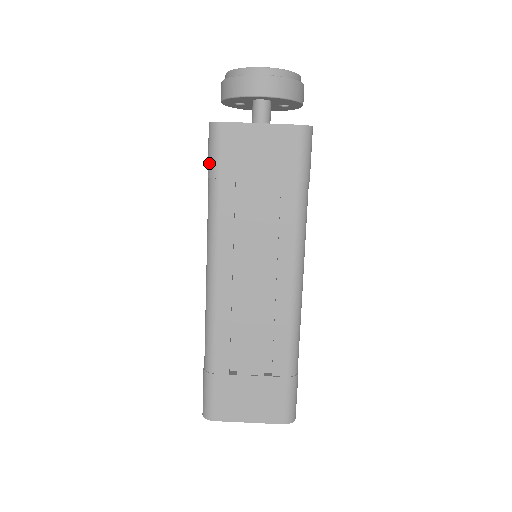
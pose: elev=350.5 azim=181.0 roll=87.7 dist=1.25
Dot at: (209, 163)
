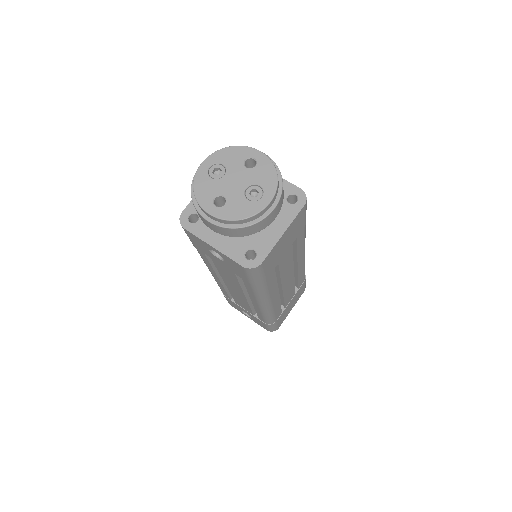
Dot at: (254, 281)
